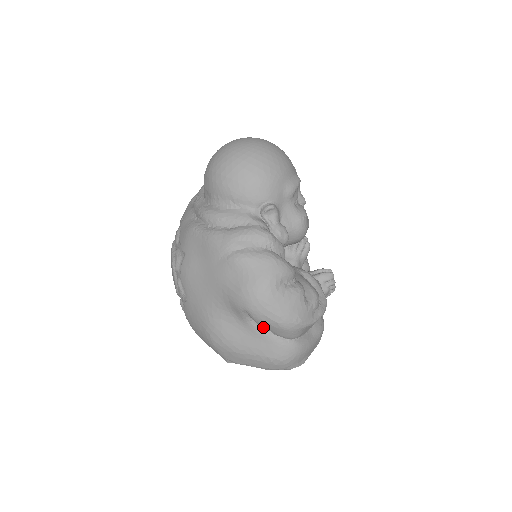
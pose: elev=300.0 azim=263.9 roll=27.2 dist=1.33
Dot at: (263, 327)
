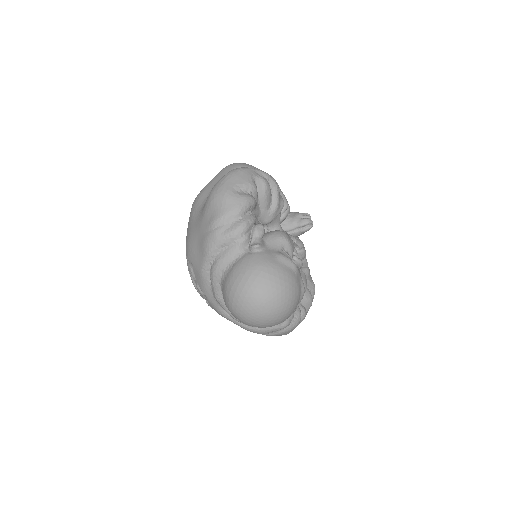
Dot at: occluded
